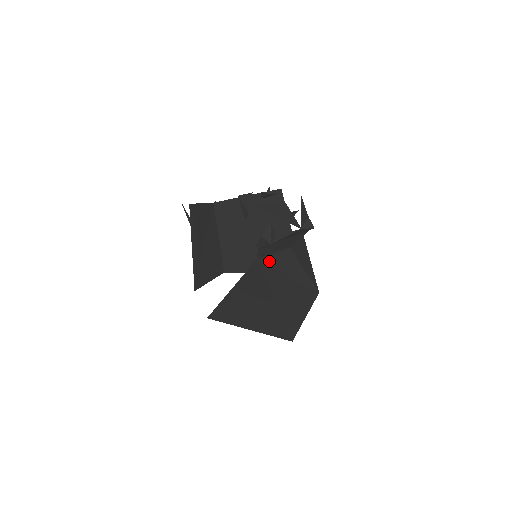
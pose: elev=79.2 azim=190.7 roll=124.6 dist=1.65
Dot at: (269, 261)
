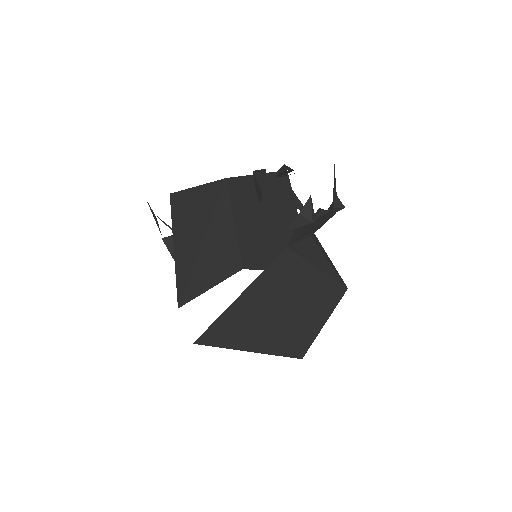
Dot at: (298, 250)
